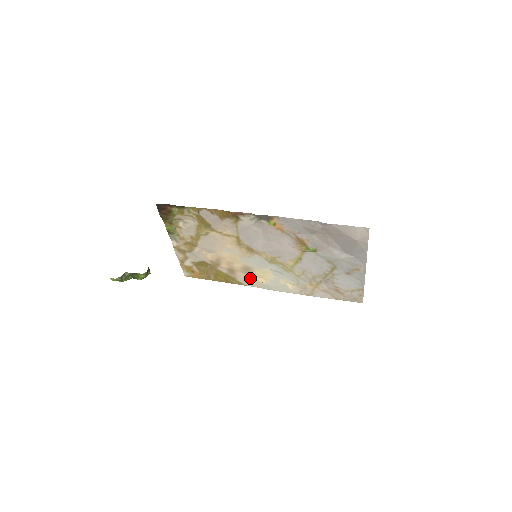
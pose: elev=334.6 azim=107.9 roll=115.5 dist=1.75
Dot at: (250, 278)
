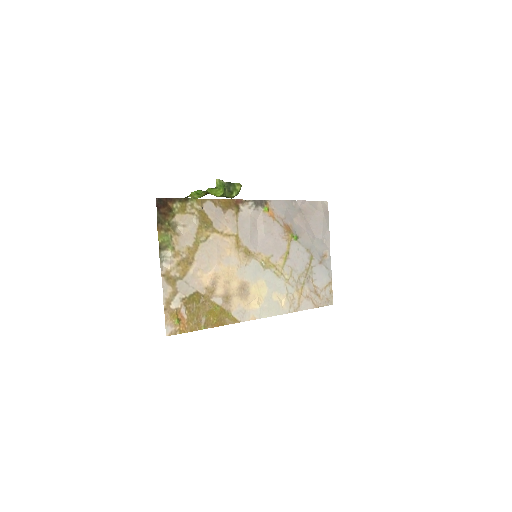
Dot at: (245, 304)
